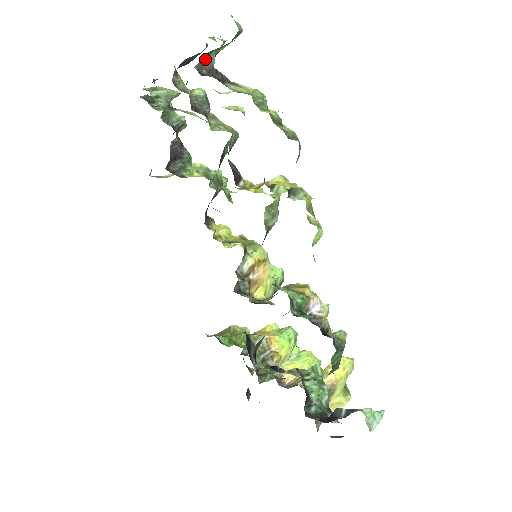
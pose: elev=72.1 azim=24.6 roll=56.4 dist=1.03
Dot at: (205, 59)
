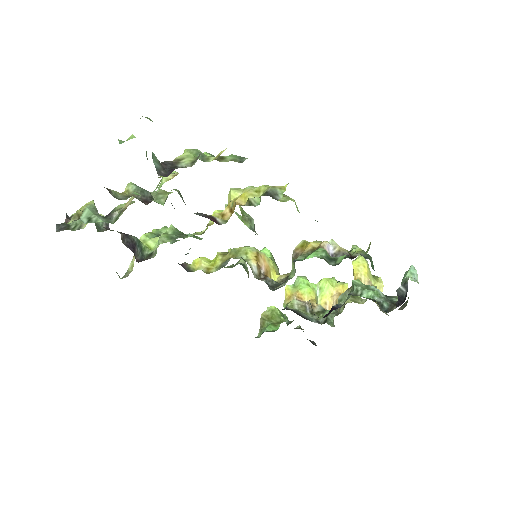
Dot at: (154, 163)
